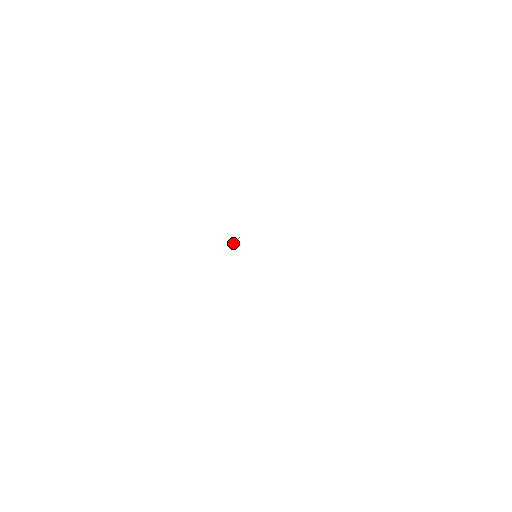
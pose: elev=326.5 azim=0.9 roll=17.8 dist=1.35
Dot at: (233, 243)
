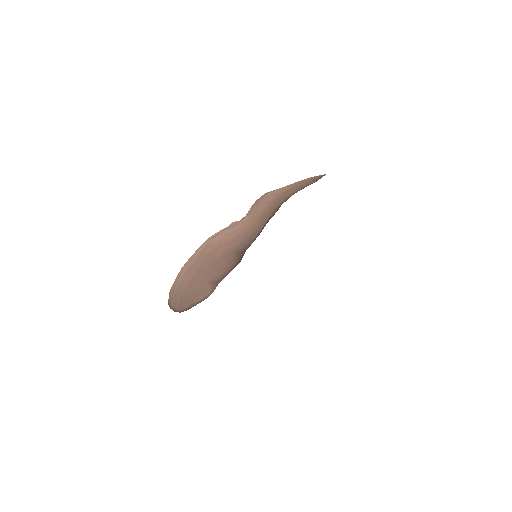
Dot at: occluded
